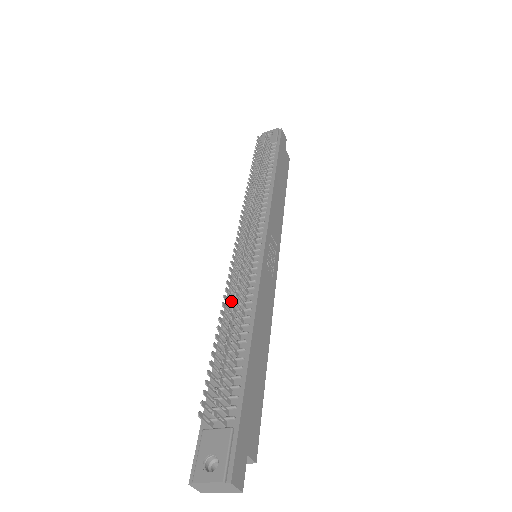
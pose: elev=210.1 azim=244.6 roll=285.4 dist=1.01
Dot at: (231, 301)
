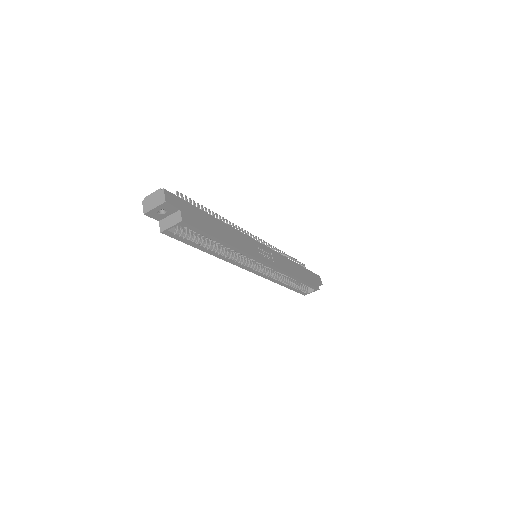
Dot at: occluded
